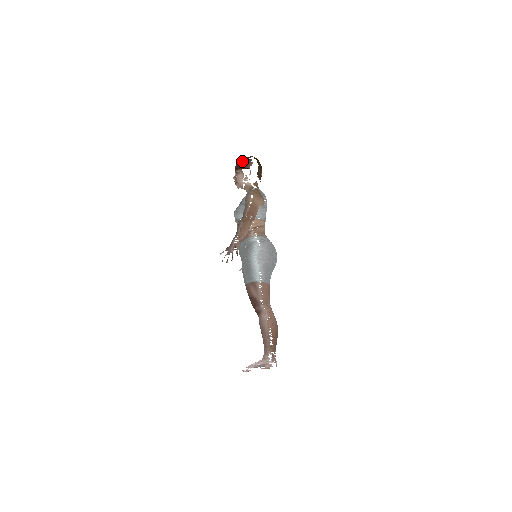
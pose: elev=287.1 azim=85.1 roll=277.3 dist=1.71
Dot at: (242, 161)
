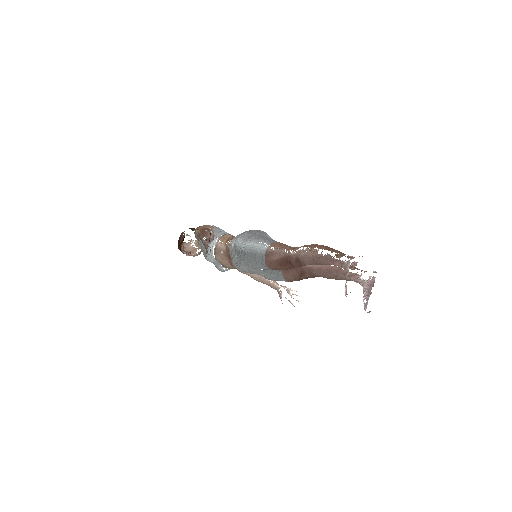
Dot at: (178, 241)
